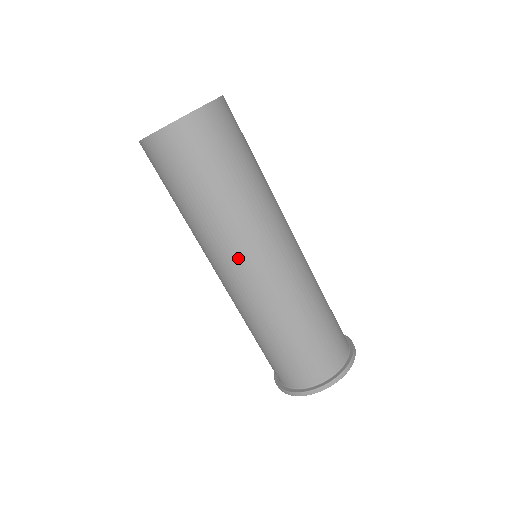
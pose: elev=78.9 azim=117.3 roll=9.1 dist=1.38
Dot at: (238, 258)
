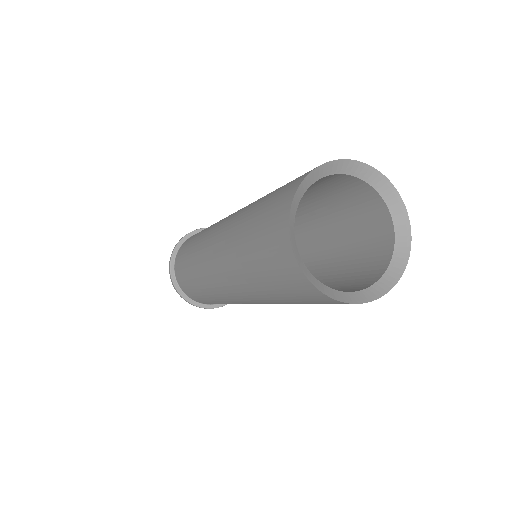
Dot at: (243, 298)
